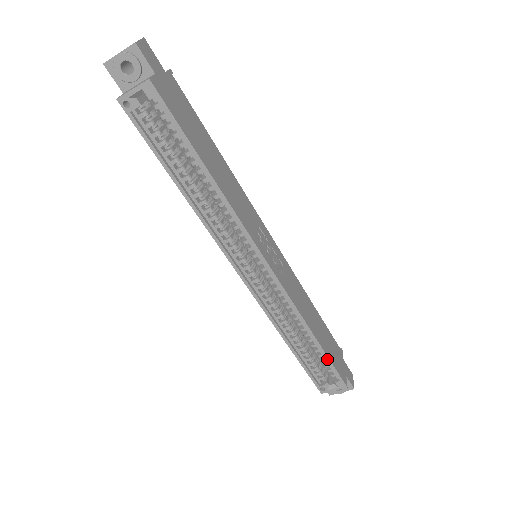
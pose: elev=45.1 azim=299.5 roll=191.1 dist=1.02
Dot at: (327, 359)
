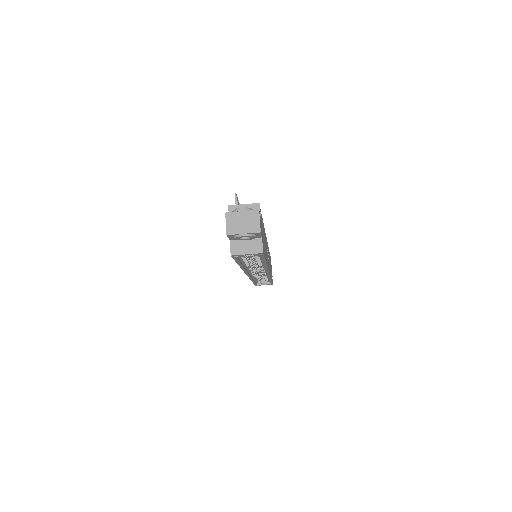
Dot at: (271, 282)
